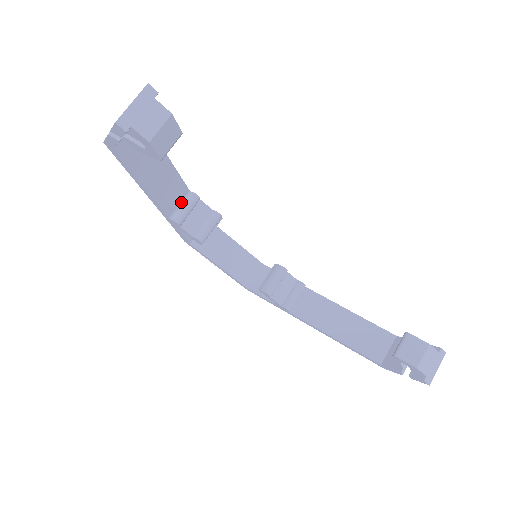
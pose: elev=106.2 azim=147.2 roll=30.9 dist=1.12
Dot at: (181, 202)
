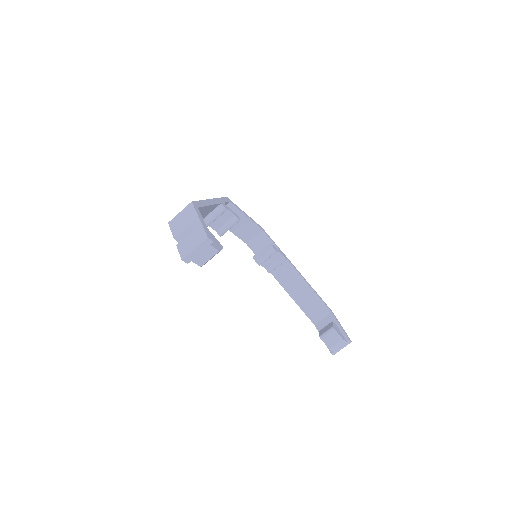
Dot at: (213, 210)
